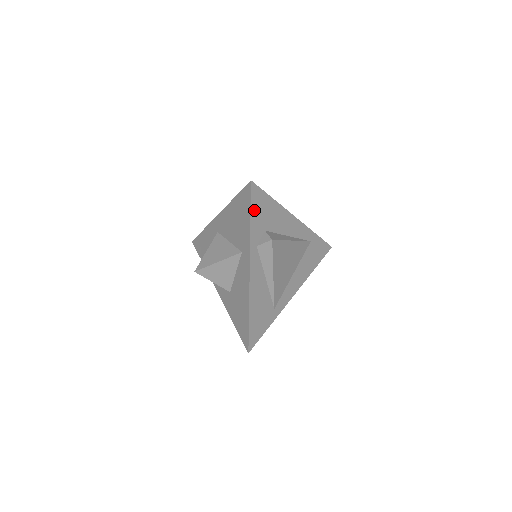
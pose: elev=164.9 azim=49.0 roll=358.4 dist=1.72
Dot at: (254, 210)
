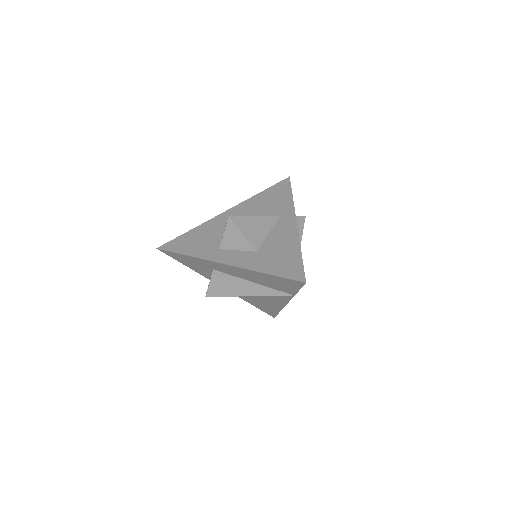
Dot at: occluded
